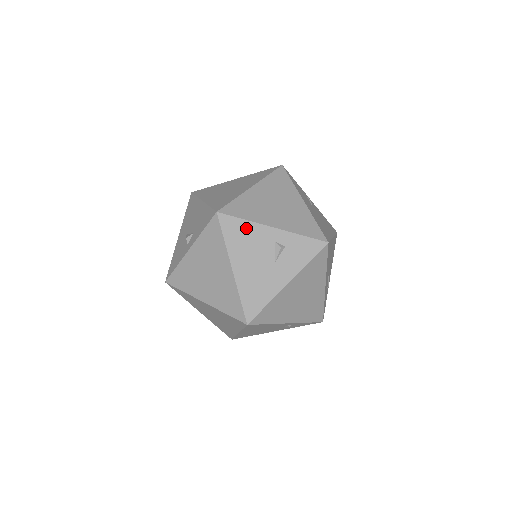
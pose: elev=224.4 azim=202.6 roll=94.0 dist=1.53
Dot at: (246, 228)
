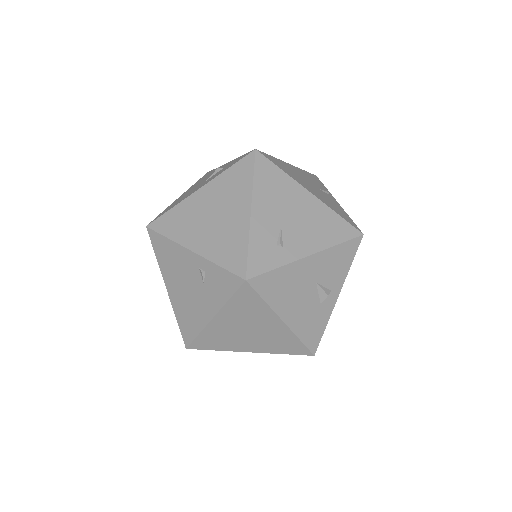
Dot at: occluded
